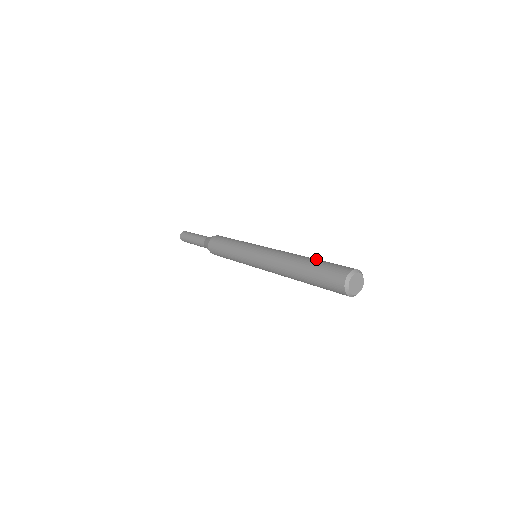
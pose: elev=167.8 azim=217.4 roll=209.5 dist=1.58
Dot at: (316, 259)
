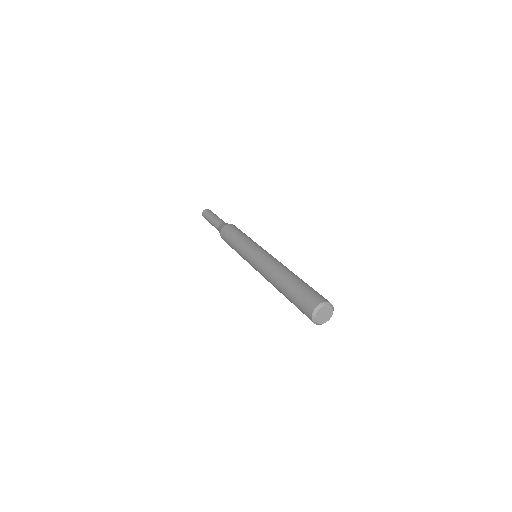
Dot at: (289, 285)
